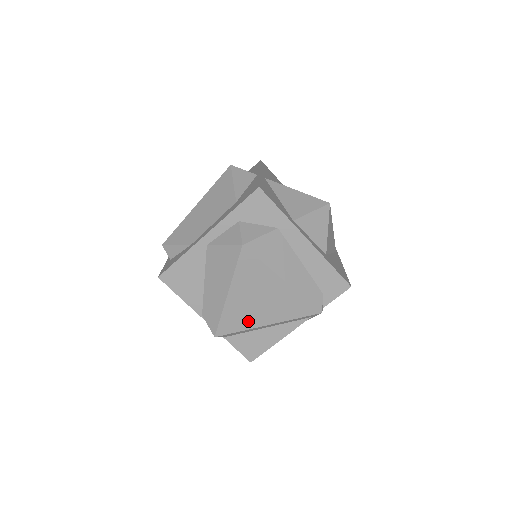
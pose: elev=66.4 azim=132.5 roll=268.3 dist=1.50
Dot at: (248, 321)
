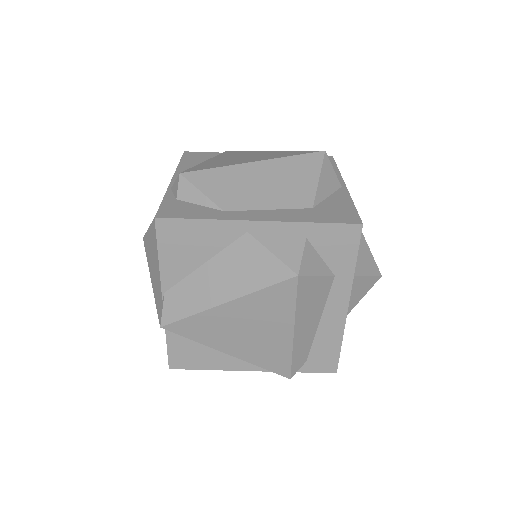
Dot at: (214, 338)
